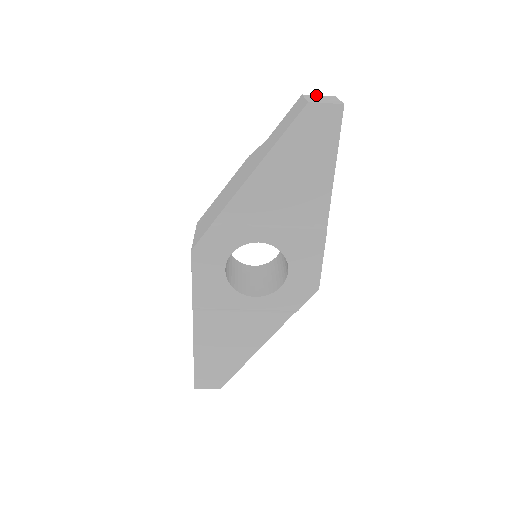
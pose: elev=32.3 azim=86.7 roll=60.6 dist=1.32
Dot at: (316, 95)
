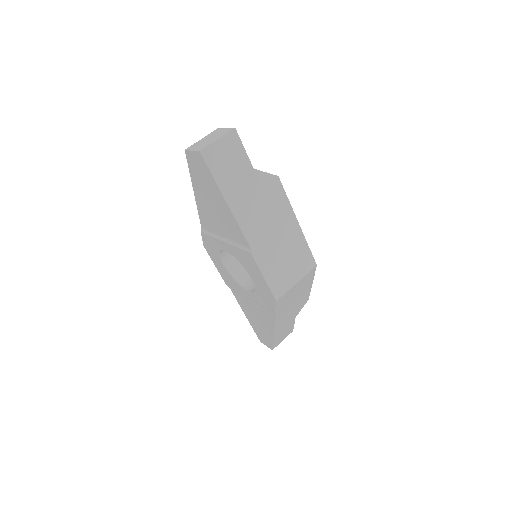
Dot at: (224, 128)
